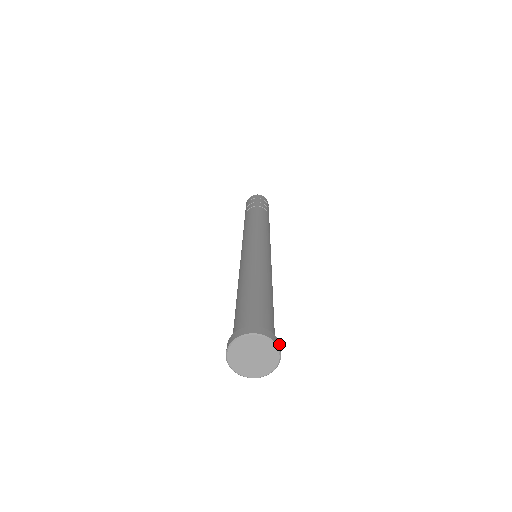
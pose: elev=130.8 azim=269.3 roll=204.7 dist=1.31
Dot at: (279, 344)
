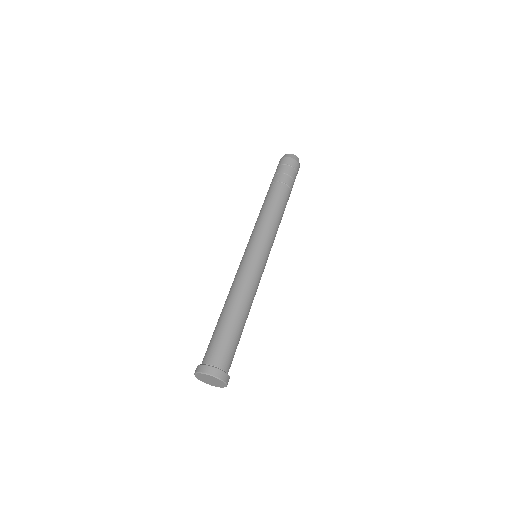
Dot at: (227, 377)
